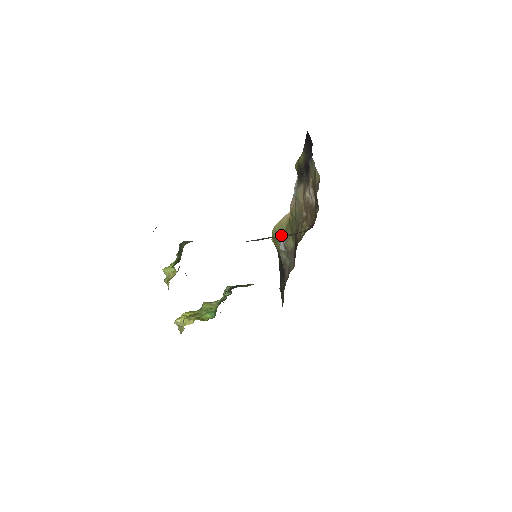
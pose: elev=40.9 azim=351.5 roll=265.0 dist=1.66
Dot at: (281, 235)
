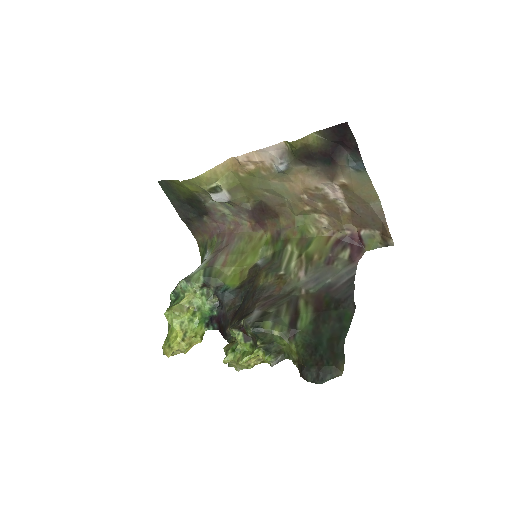
Dot at: (222, 190)
